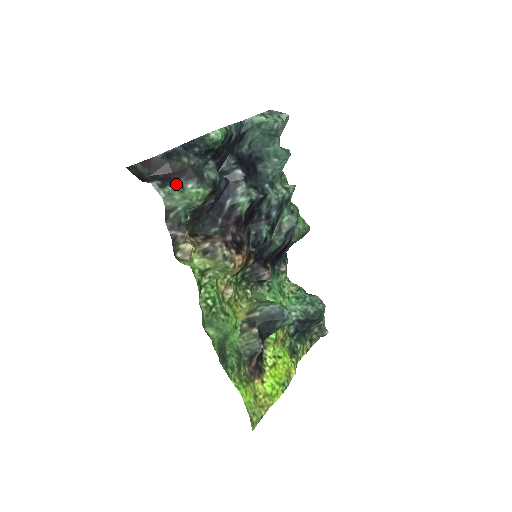
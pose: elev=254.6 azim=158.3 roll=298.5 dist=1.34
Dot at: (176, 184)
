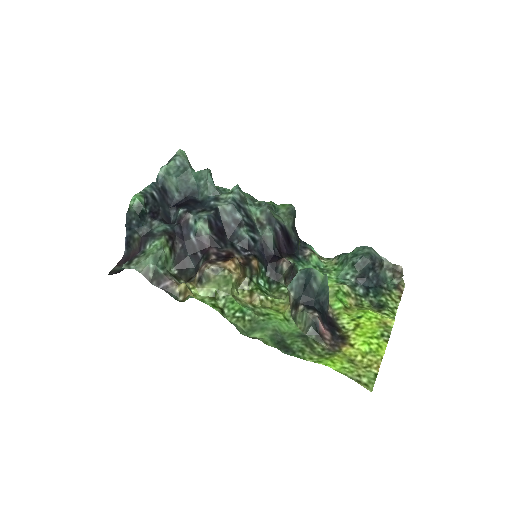
Dot at: (139, 254)
